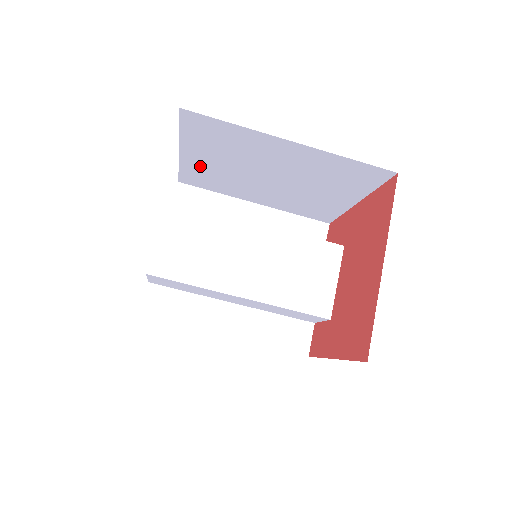
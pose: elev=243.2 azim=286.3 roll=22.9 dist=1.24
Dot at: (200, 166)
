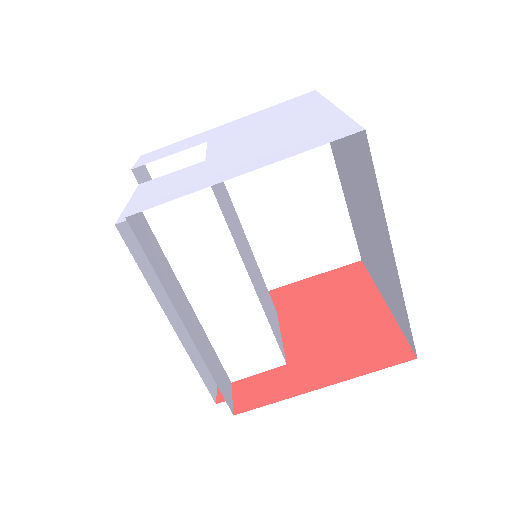
Dot at: occluded
